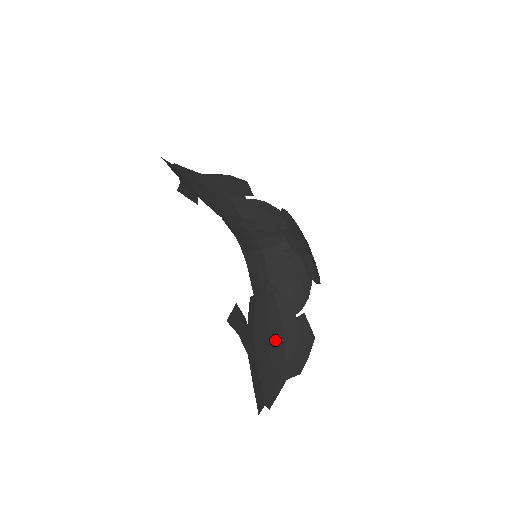
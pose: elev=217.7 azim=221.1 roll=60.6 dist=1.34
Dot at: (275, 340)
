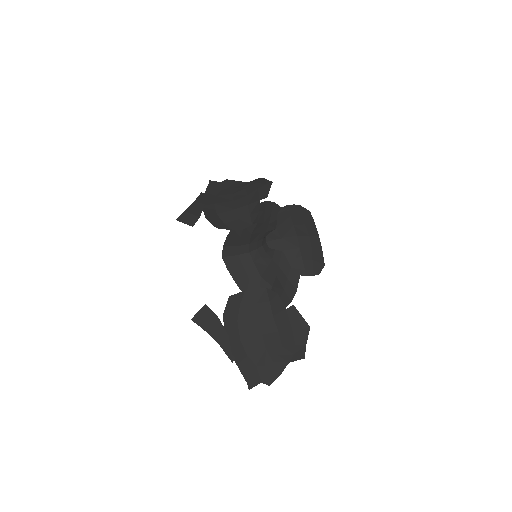
Dot at: (266, 329)
